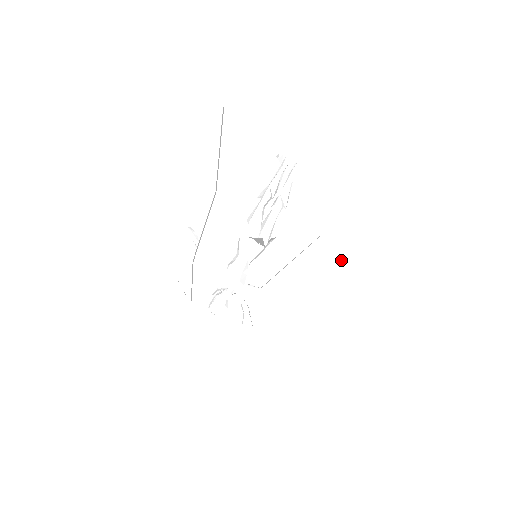
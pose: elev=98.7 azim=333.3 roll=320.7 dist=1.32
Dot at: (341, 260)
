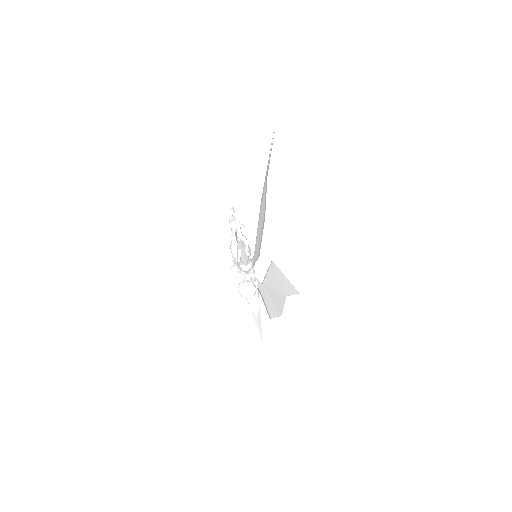
Dot at: (283, 283)
